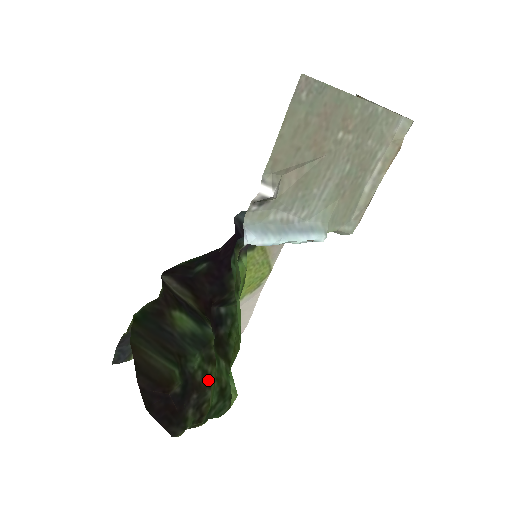
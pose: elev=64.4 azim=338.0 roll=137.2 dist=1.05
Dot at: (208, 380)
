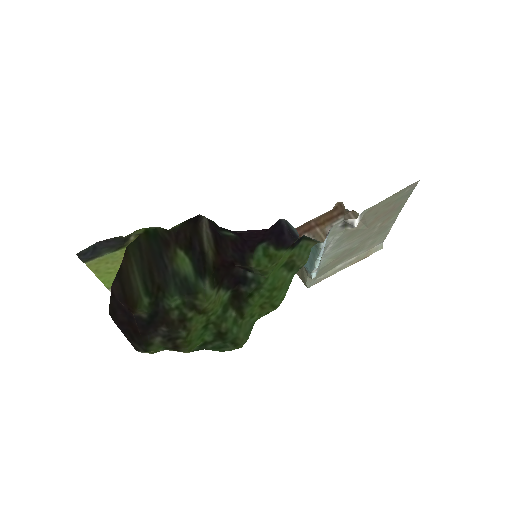
Dot at: (185, 322)
